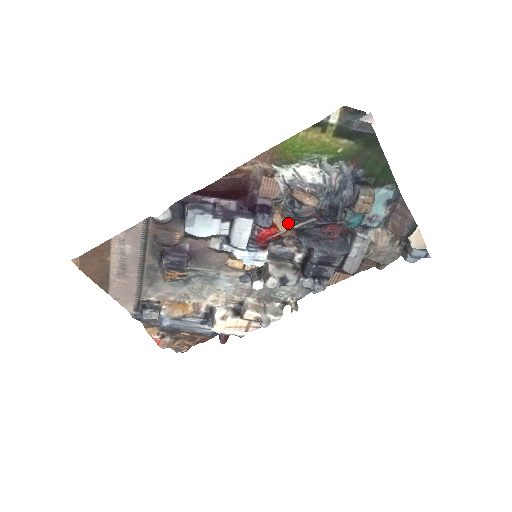
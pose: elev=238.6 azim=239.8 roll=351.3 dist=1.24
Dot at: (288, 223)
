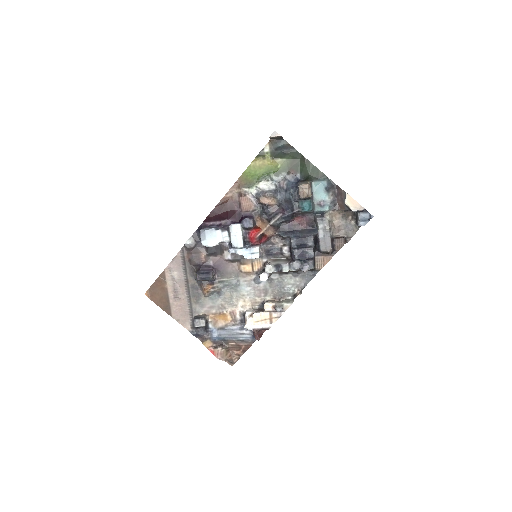
Dot at: (266, 223)
